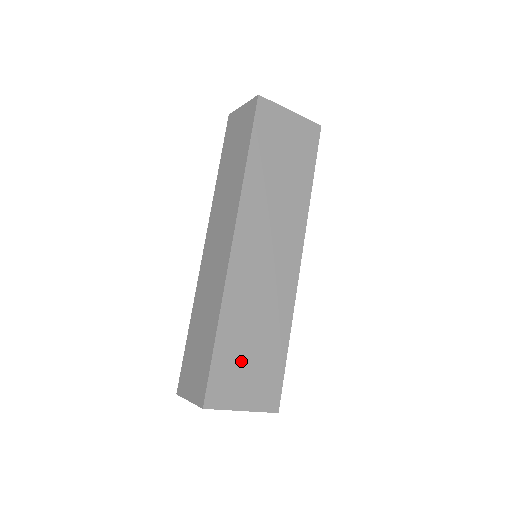
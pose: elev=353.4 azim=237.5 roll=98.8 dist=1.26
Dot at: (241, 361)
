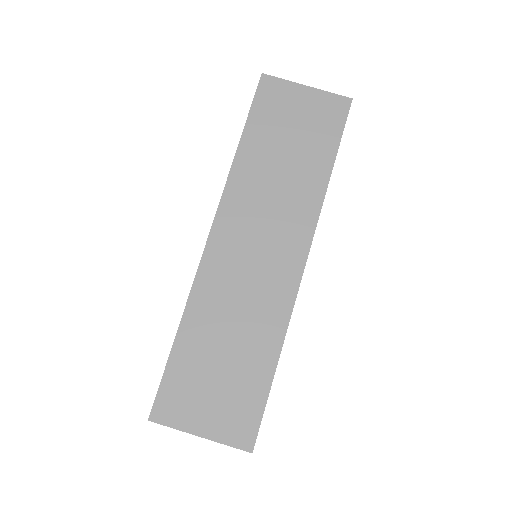
Dot at: (205, 374)
